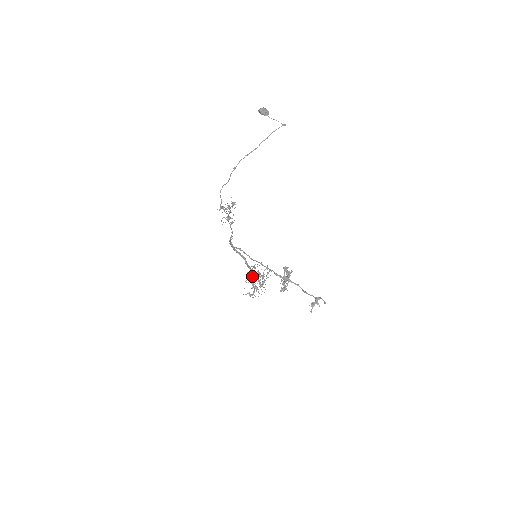
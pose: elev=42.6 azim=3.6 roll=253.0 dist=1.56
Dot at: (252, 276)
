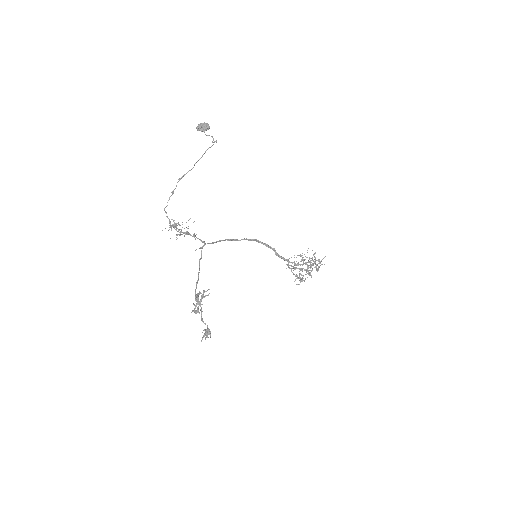
Dot at: (303, 262)
